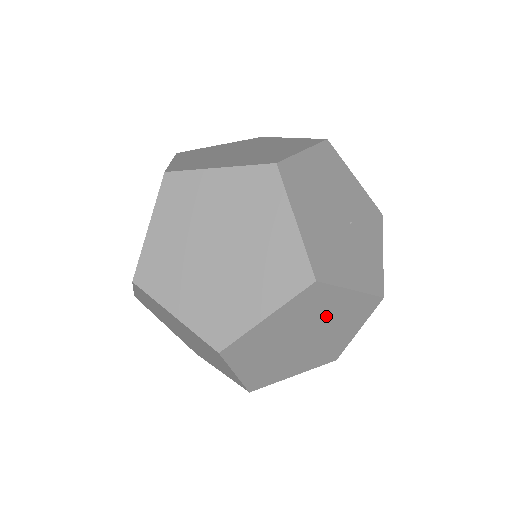
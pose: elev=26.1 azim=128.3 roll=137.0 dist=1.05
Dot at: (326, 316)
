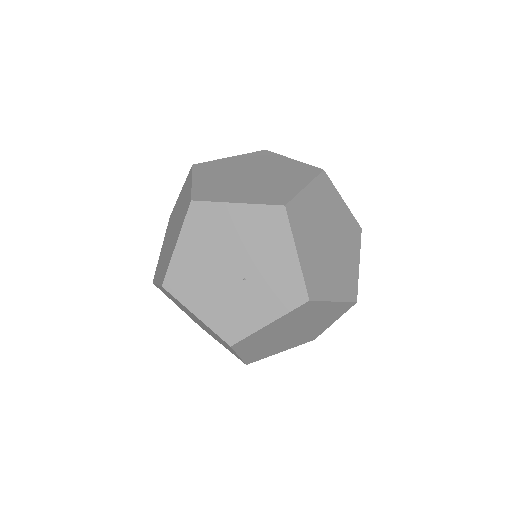
Dot at: (197, 319)
